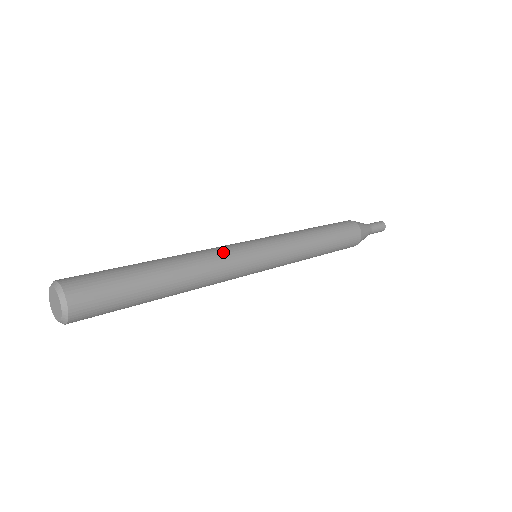
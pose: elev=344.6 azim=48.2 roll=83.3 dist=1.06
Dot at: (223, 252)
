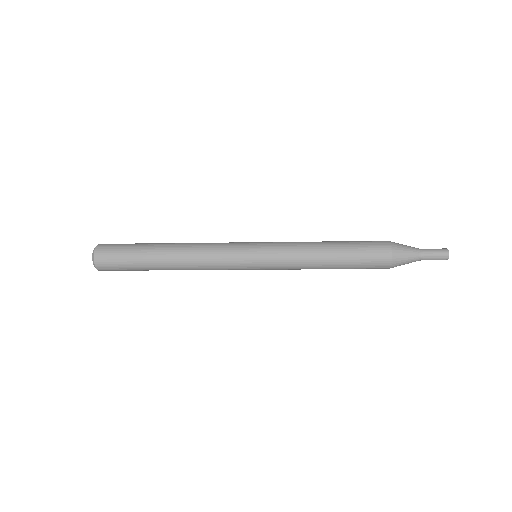
Dot at: (215, 244)
